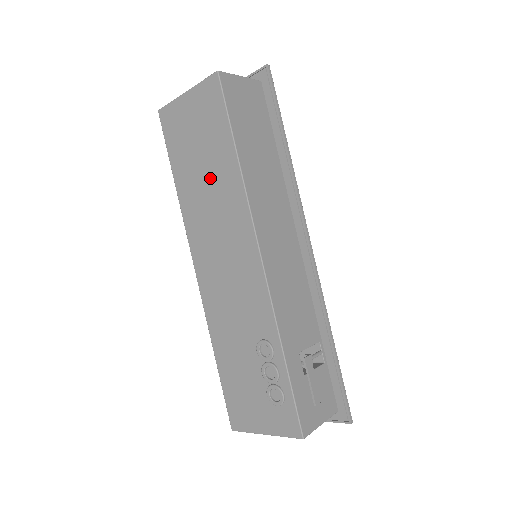
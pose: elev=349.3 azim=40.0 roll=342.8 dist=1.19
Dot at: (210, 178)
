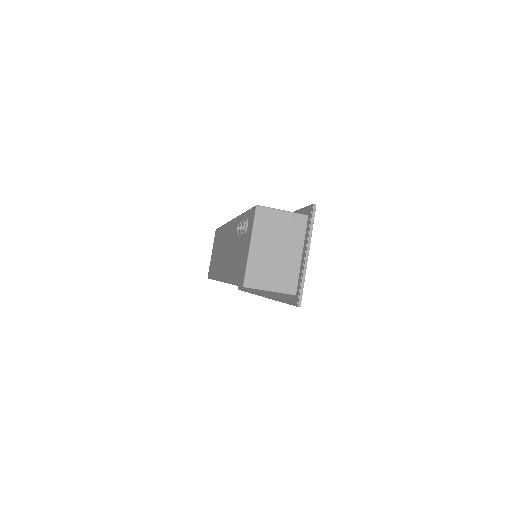
Dot at: occluded
